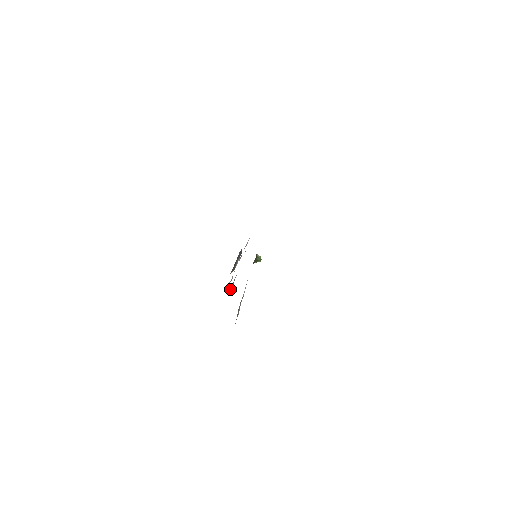
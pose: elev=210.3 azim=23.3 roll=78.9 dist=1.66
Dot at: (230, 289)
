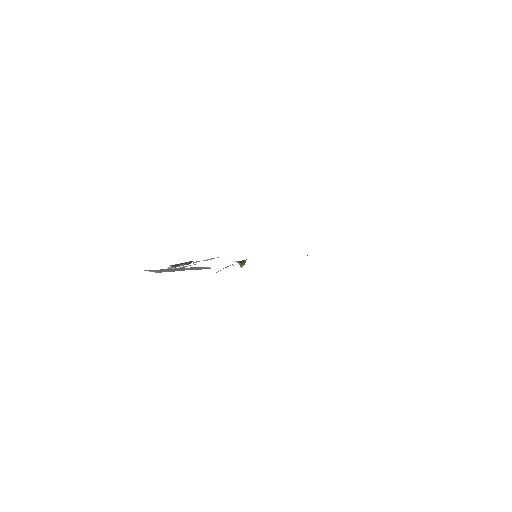
Dot at: occluded
